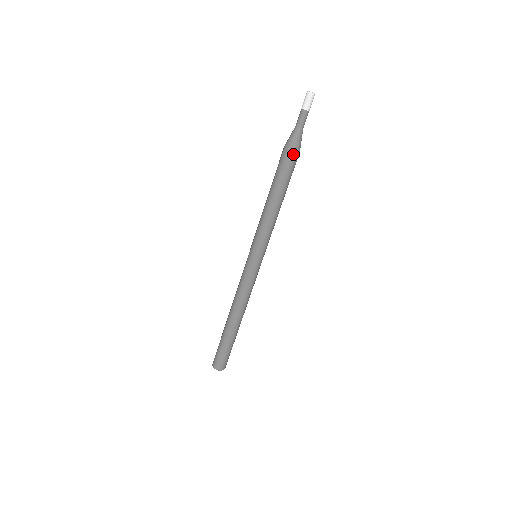
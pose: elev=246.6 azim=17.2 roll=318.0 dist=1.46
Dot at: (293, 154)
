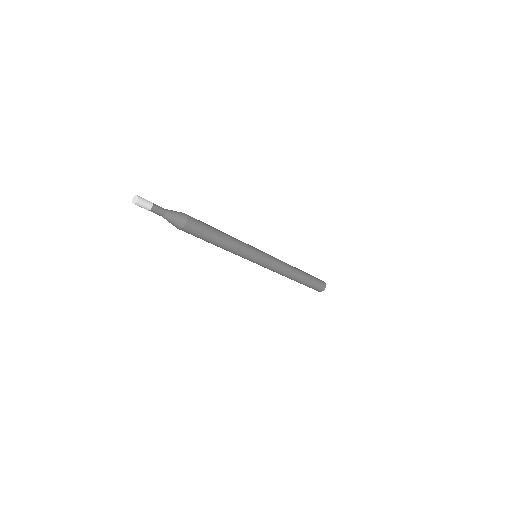
Dot at: (187, 225)
